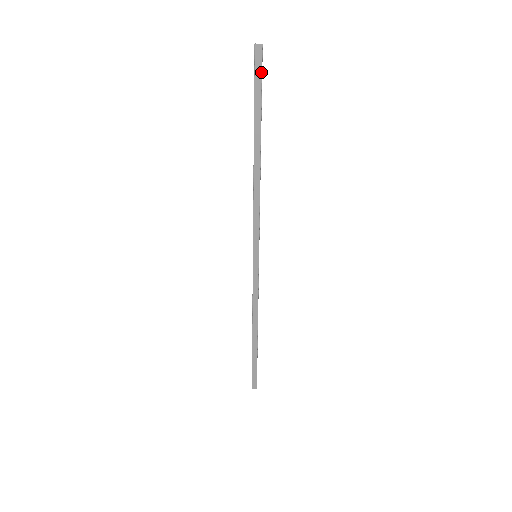
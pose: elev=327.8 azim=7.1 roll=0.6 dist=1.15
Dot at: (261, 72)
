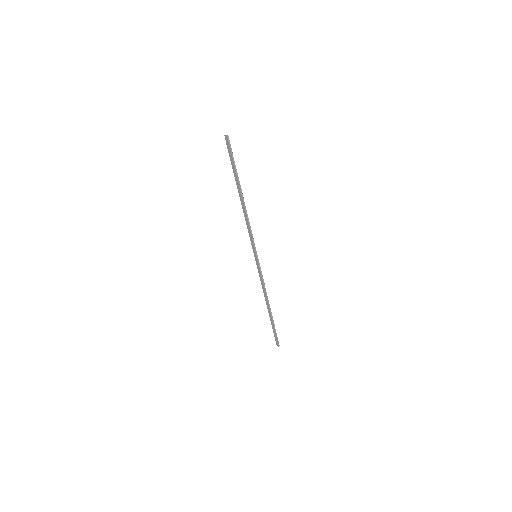
Dot at: (230, 150)
